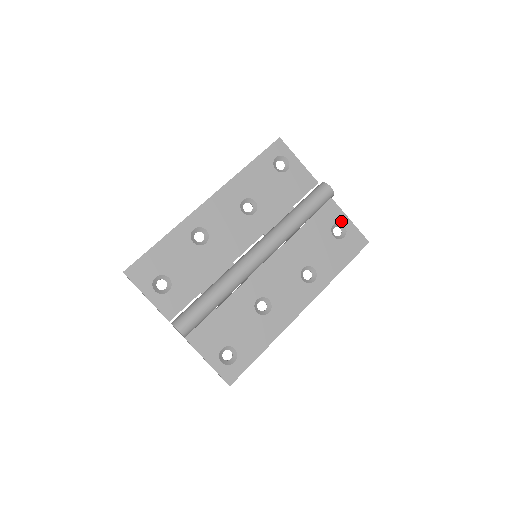
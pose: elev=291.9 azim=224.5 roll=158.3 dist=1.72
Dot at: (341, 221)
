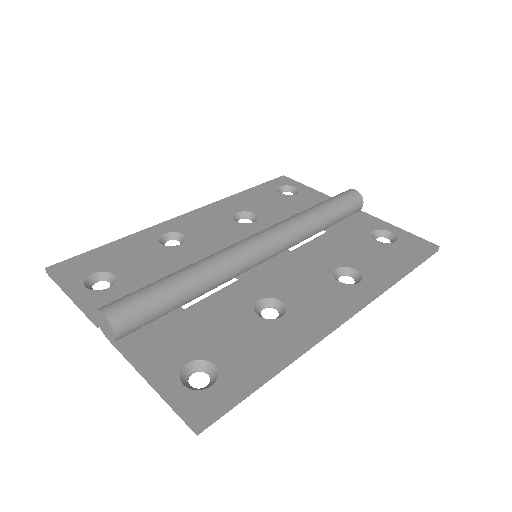
Dot at: (384, 228)
